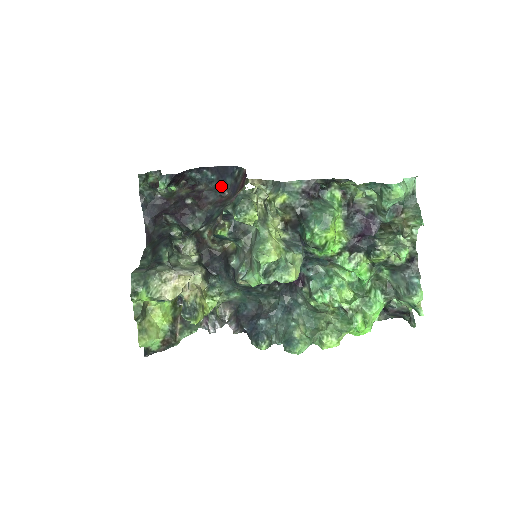
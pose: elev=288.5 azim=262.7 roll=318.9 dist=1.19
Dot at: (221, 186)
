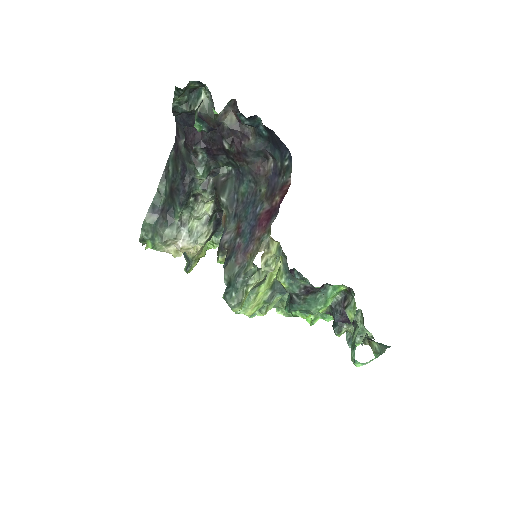
Dot at: (268, 150)
